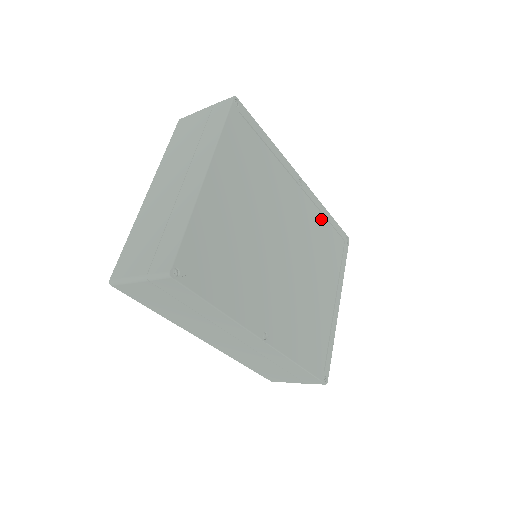
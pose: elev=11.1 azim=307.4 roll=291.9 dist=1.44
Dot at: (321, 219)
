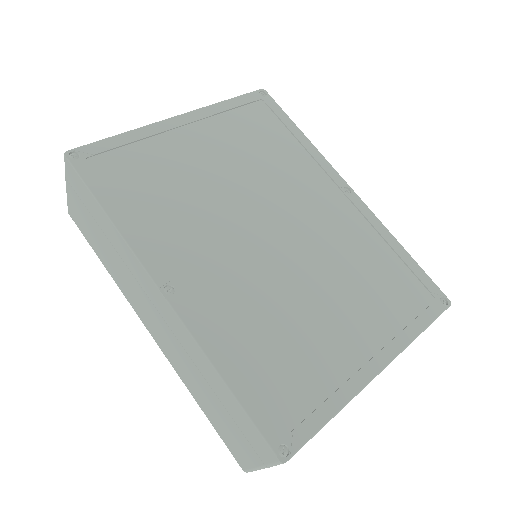
Dot at: (380, 245)
